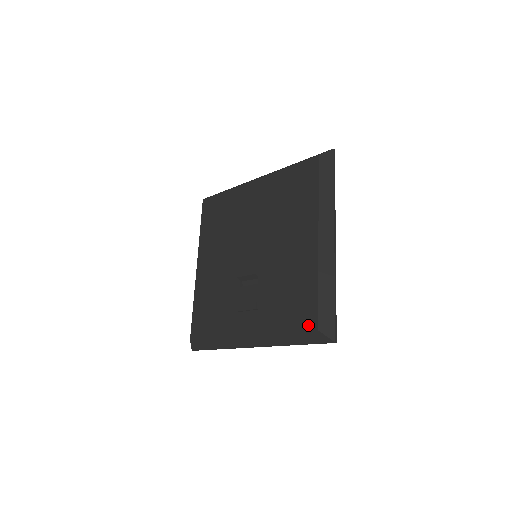
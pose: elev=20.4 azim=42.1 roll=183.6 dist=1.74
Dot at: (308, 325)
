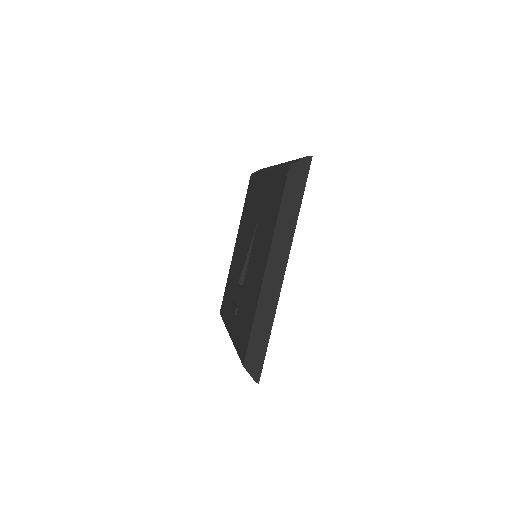
Dot at: (242, 356)
